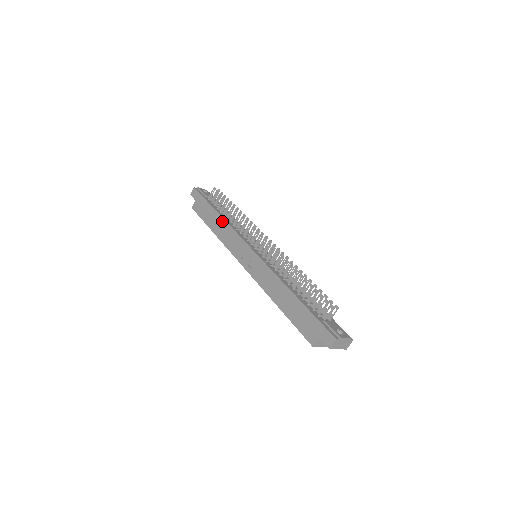
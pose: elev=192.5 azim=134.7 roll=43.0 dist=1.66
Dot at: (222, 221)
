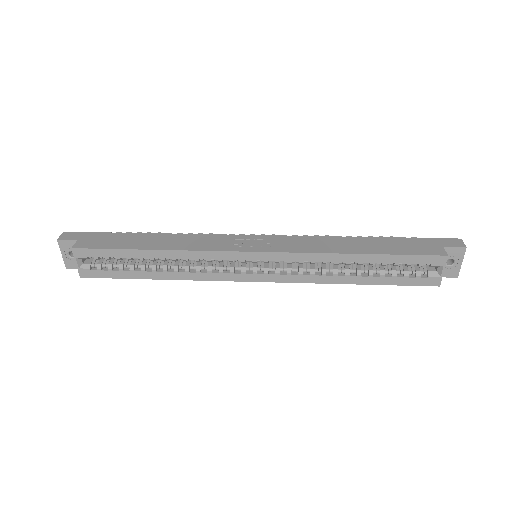
Dot at: (170, 235)
